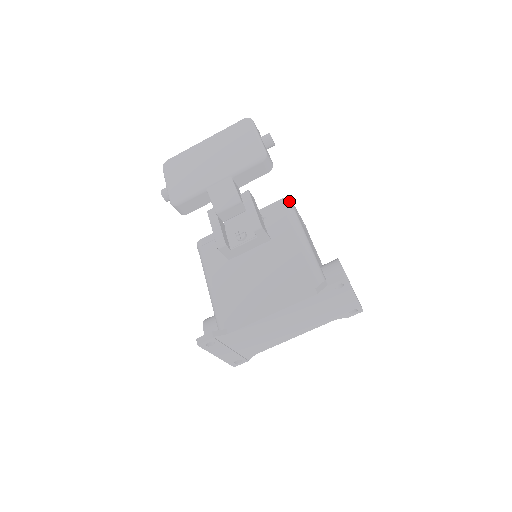
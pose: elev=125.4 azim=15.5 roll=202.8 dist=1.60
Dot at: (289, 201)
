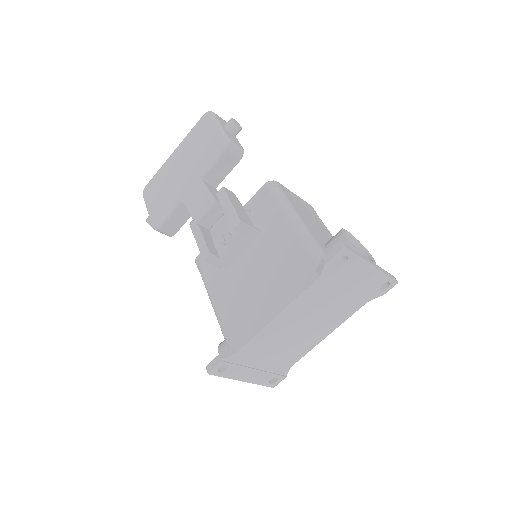
Dot at: (273, 183)
